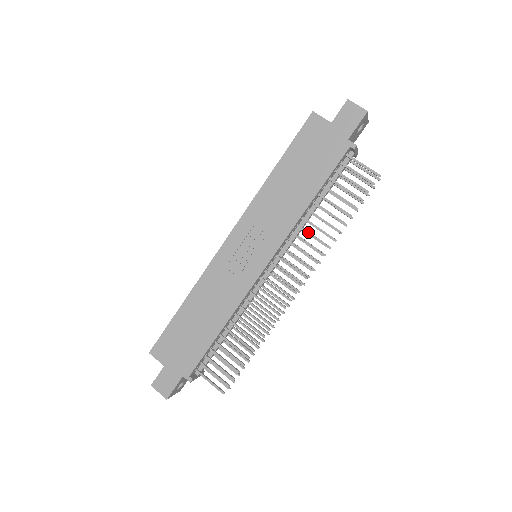
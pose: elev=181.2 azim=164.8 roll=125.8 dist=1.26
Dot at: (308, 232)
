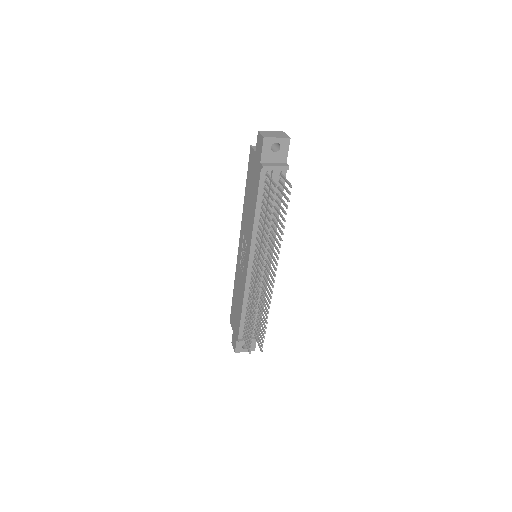
Dot at: (260, 237)
